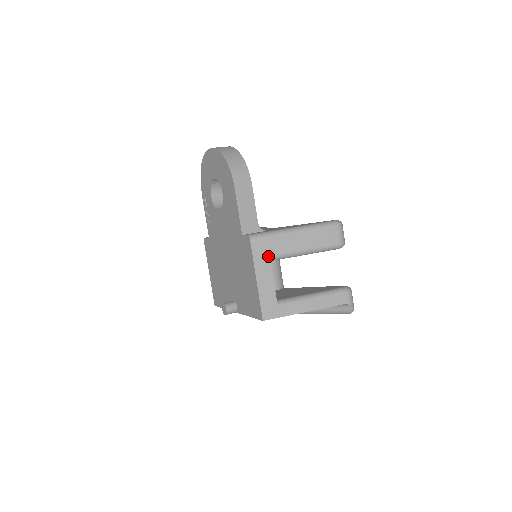
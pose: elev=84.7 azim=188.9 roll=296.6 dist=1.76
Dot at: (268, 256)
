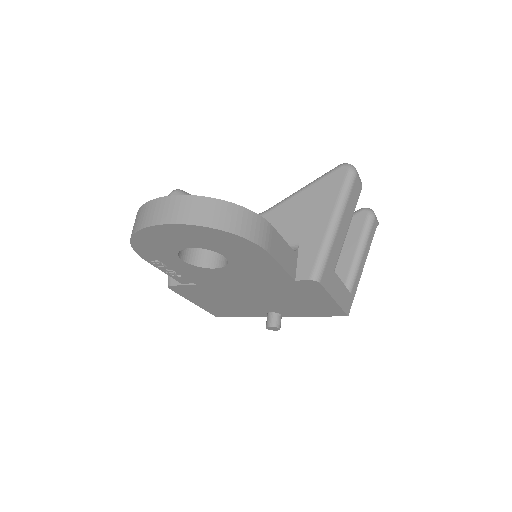
Dot at: (333, 273)
